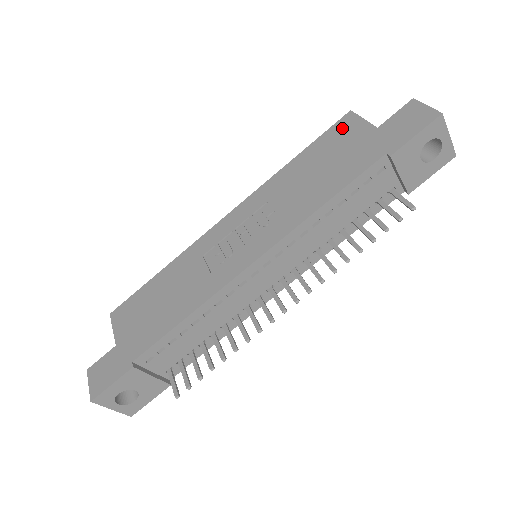
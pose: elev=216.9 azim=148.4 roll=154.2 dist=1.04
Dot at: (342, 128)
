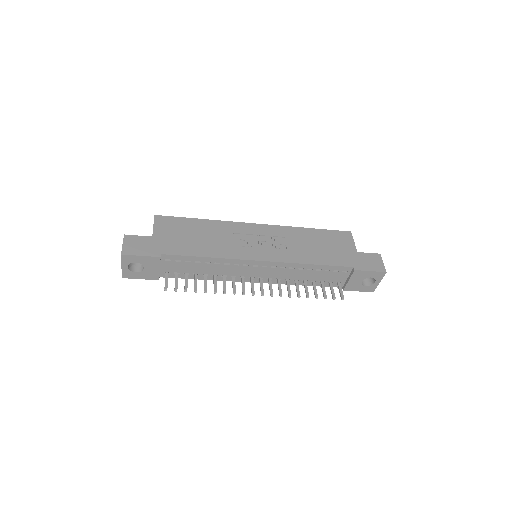
Dot at: (342, 236)
